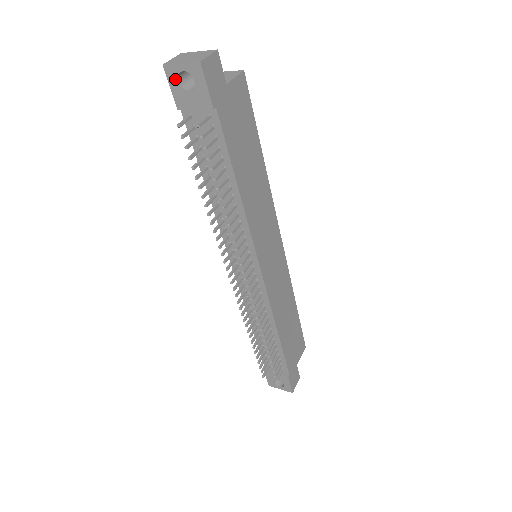
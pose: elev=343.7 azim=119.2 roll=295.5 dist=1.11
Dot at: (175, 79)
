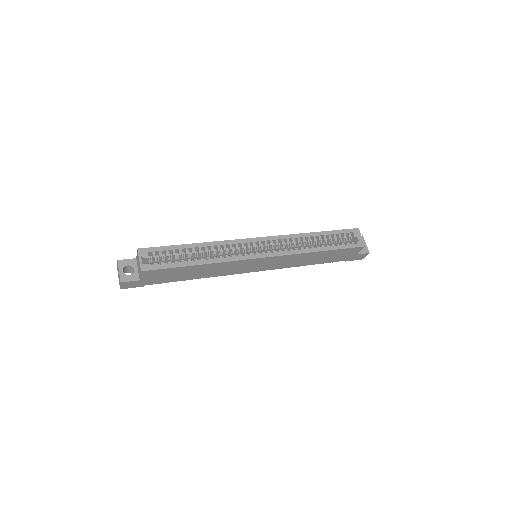
Dot at: (125, 271)
